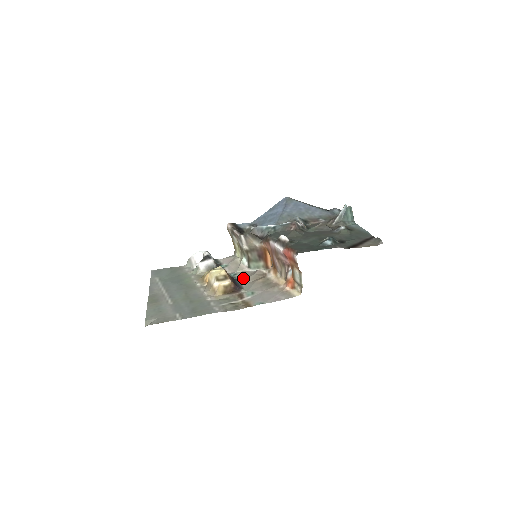
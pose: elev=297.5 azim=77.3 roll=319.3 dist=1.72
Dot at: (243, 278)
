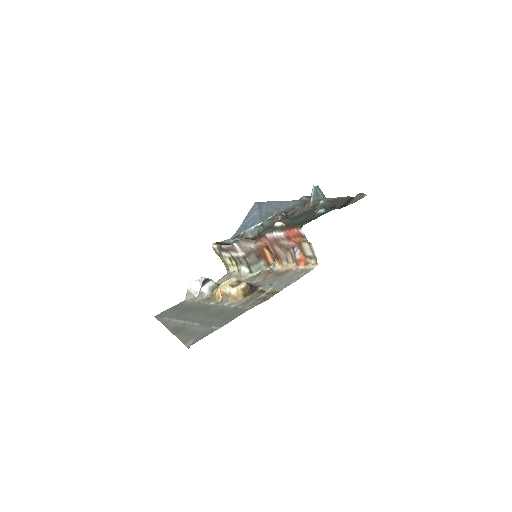
Dot at: (252, 281)
